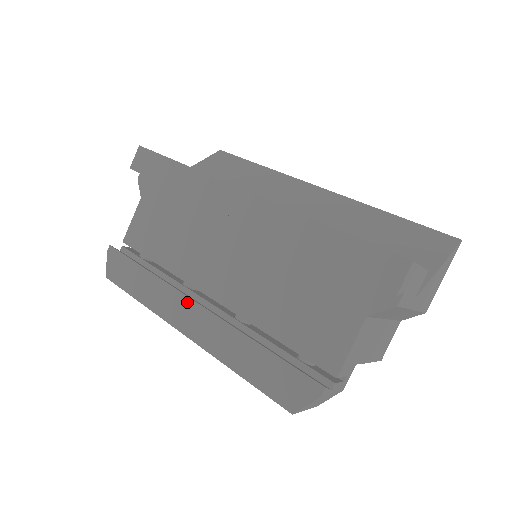
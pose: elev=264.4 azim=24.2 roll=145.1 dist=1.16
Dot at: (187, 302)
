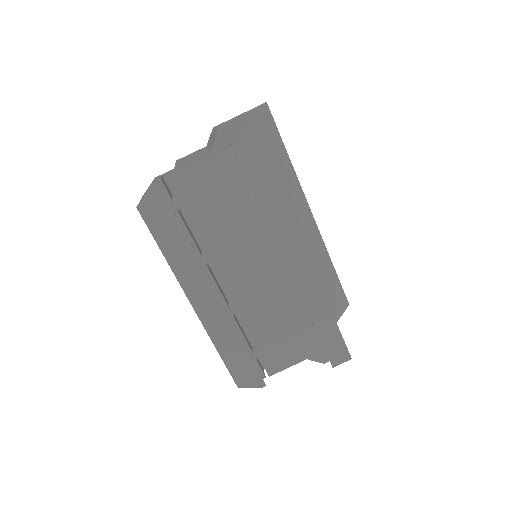
Dot at: (209, 287)
